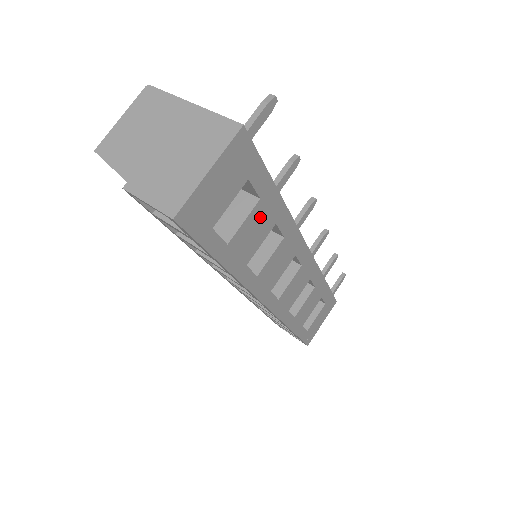
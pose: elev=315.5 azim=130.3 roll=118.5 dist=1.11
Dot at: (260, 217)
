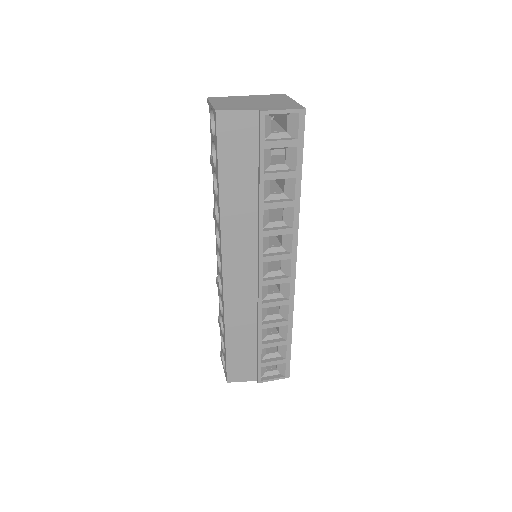
Dot at: occluded
